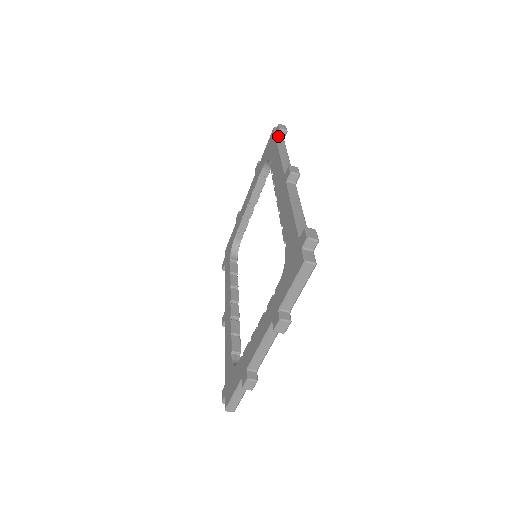
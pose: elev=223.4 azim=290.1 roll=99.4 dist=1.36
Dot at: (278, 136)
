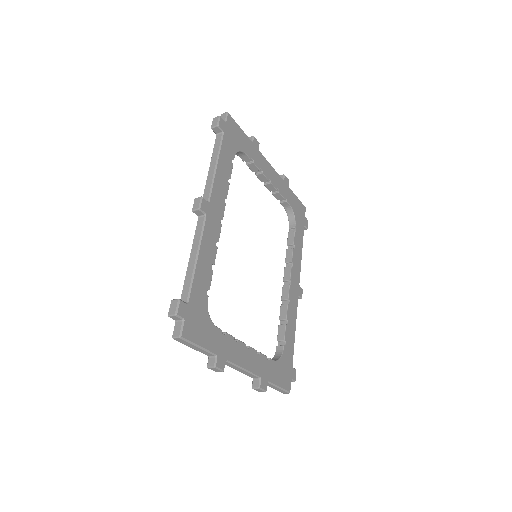
Dot at: (216, 134)
